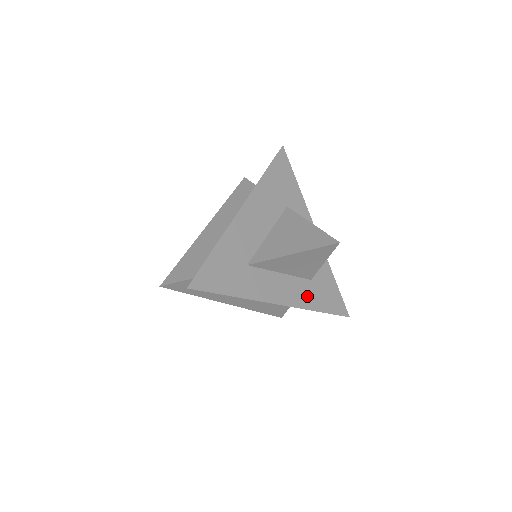
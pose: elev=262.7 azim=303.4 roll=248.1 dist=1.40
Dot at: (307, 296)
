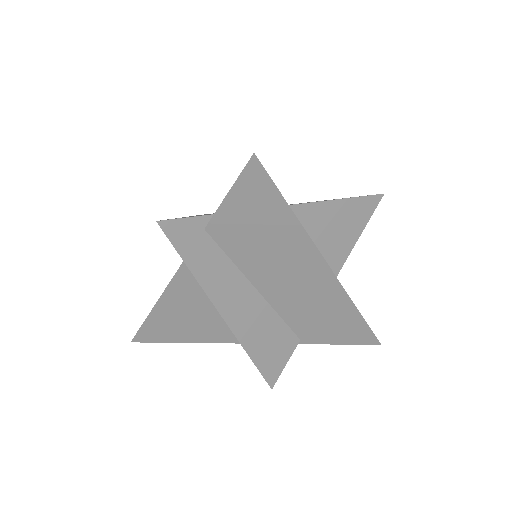
Dot at: occluded
